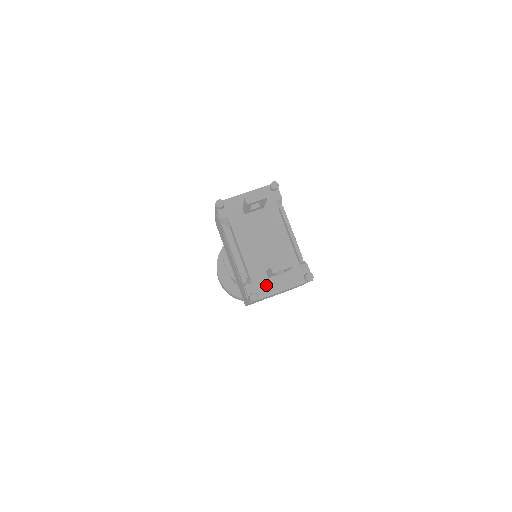
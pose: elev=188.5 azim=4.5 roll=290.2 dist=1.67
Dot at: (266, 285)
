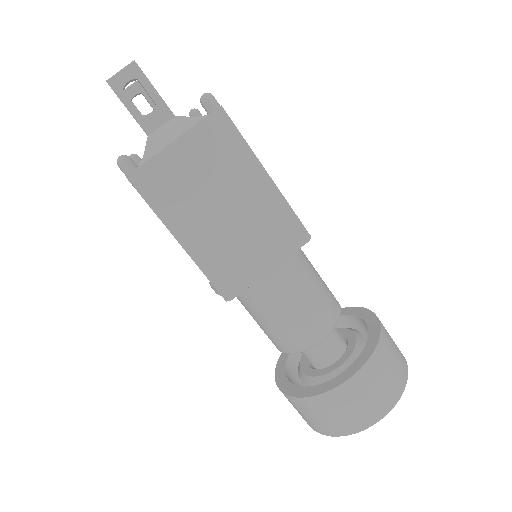
Dot at: (146, 146)
